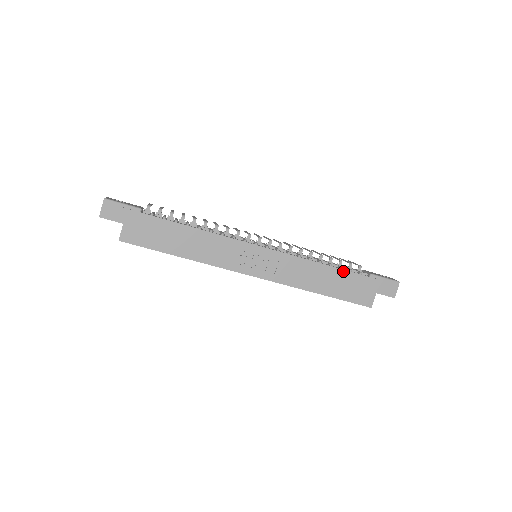
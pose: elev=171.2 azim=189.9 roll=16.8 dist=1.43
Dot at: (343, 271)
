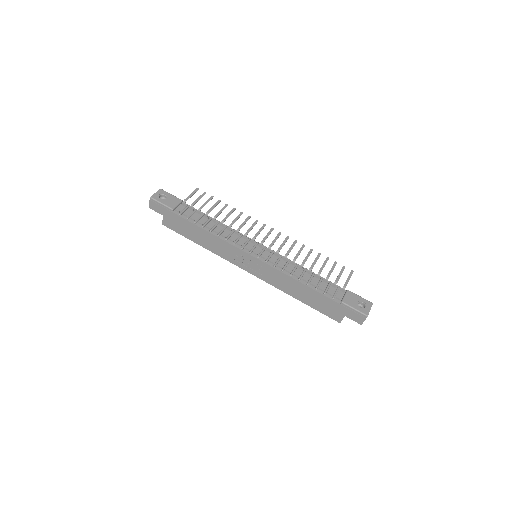
Dot at: (317, 292)
